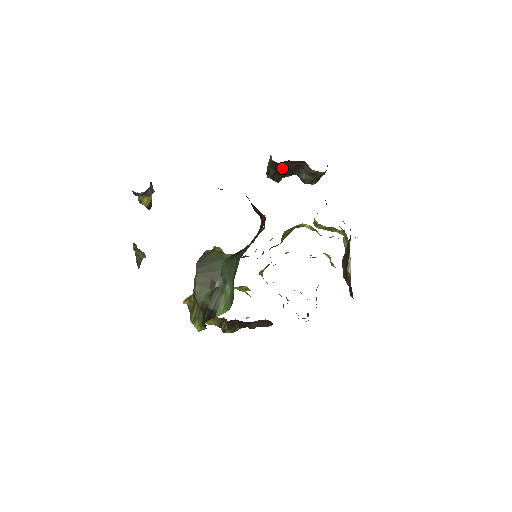
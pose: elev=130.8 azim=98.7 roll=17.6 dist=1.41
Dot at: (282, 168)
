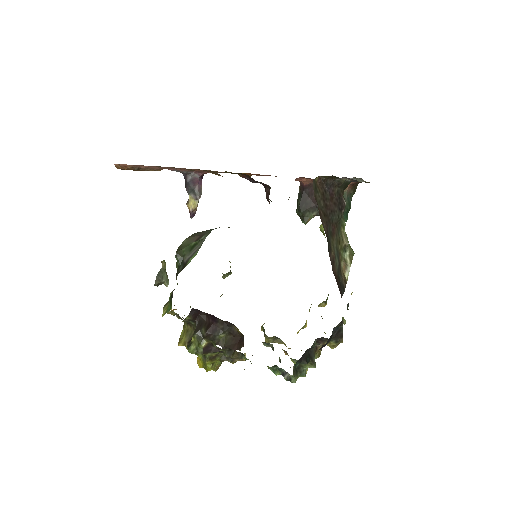
Dot at: (308, 197)
